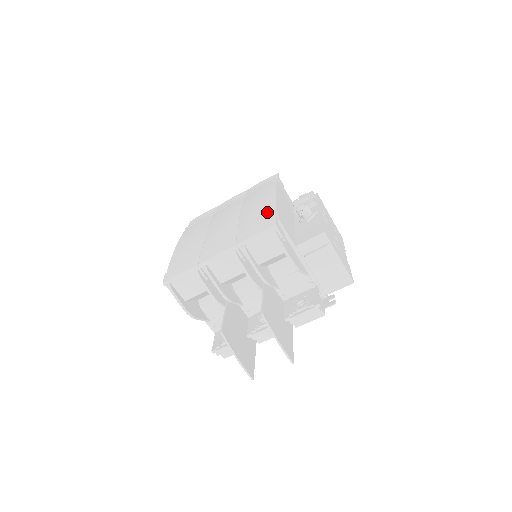
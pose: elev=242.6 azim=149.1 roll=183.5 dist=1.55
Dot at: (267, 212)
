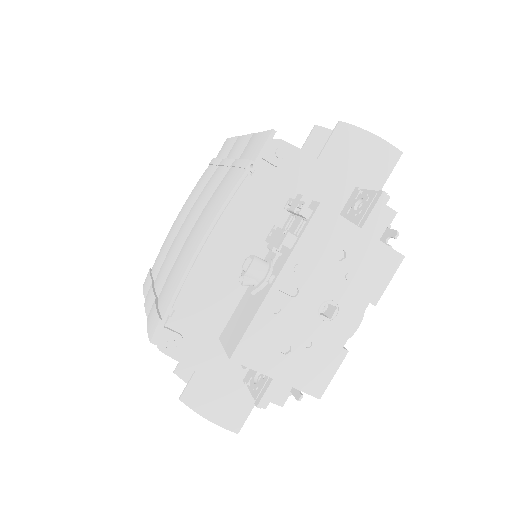
Dot at: (170, 290)
